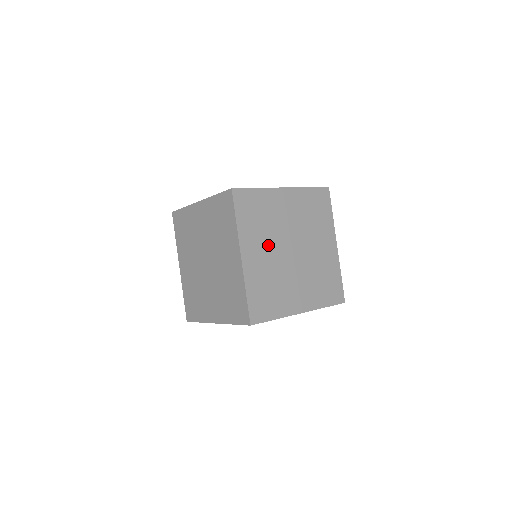
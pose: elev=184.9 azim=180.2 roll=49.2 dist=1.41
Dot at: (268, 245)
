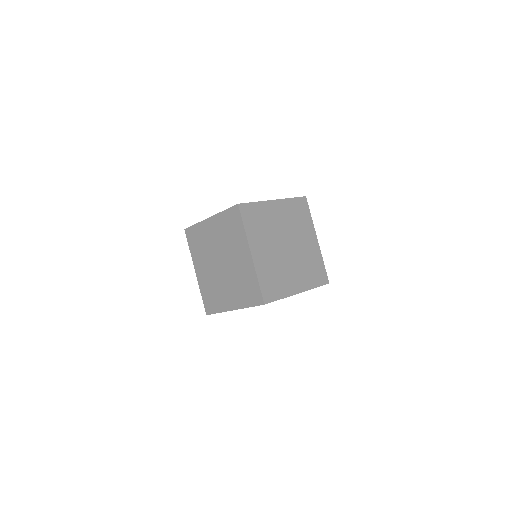
Dot at: (269, 244)
